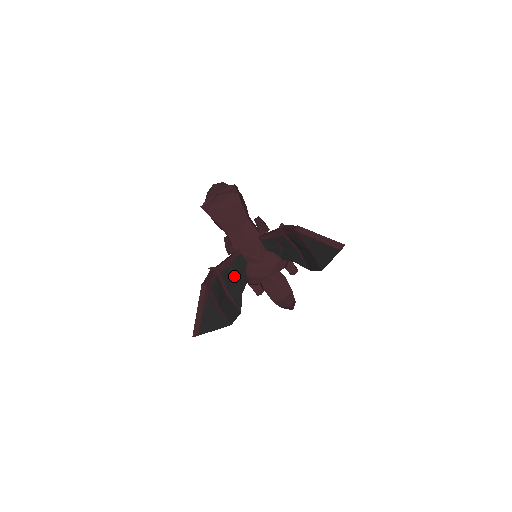
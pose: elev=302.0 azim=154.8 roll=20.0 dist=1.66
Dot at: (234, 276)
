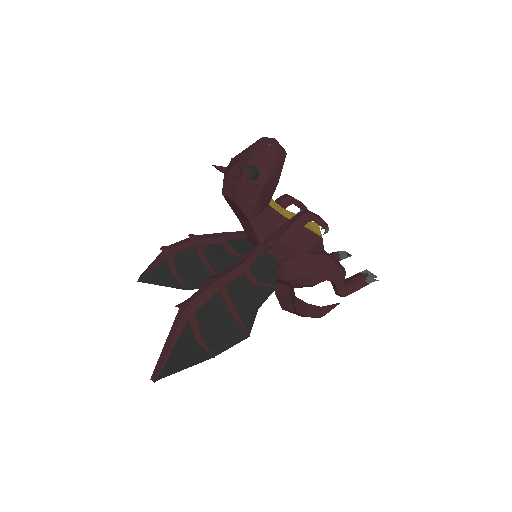
Dot at: (230, 252)
